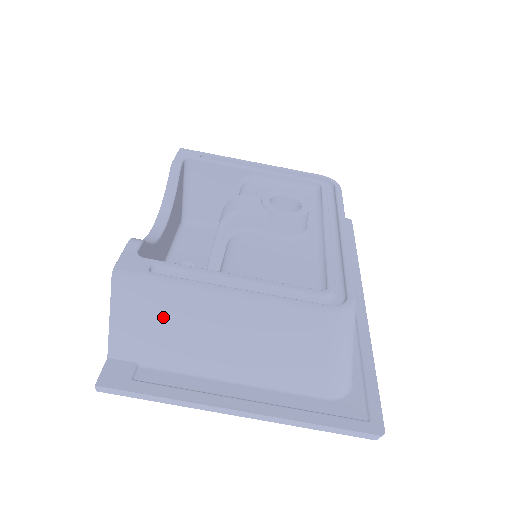
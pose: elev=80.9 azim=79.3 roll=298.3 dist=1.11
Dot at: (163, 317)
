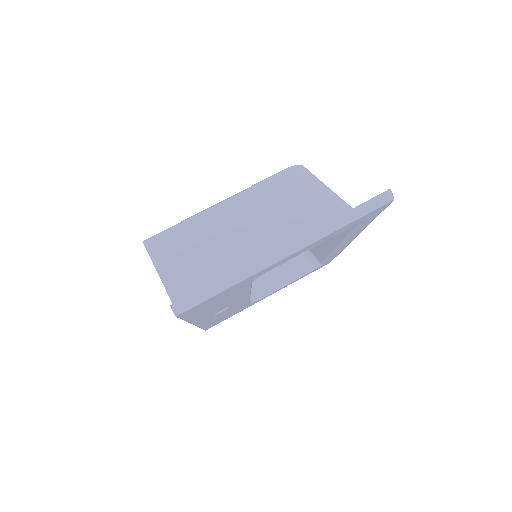
Dot at: (193, 247)
